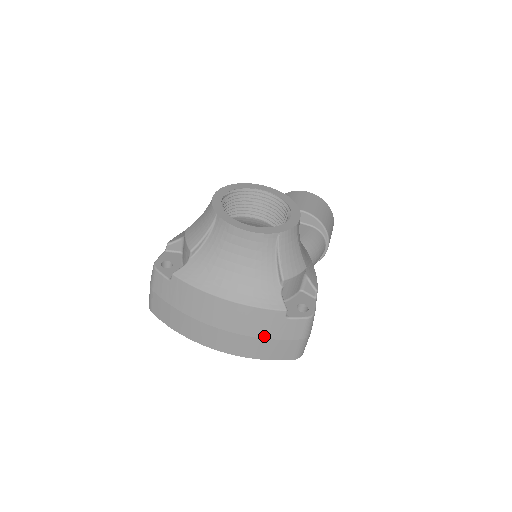
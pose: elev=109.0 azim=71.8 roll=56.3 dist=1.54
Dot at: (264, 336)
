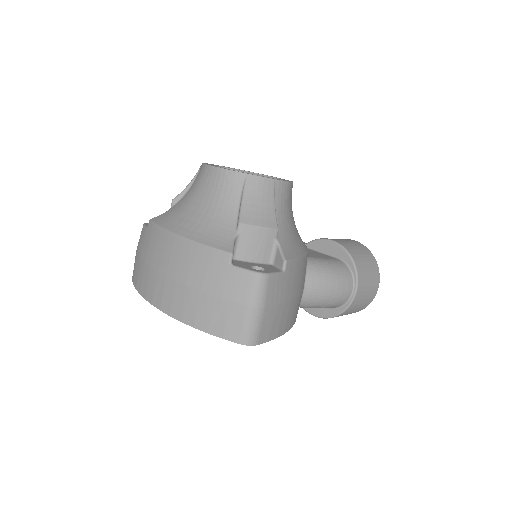
Dot at: (205, 289)
